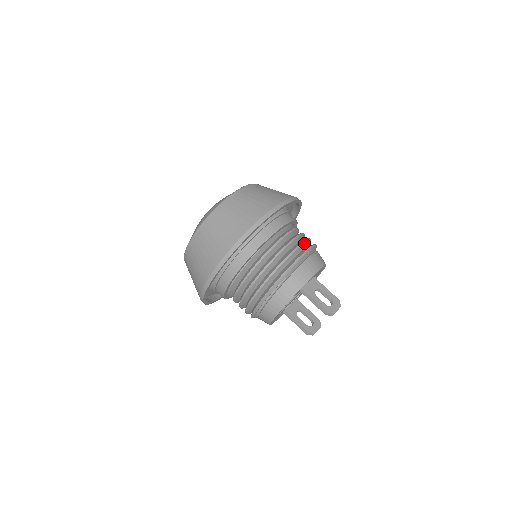
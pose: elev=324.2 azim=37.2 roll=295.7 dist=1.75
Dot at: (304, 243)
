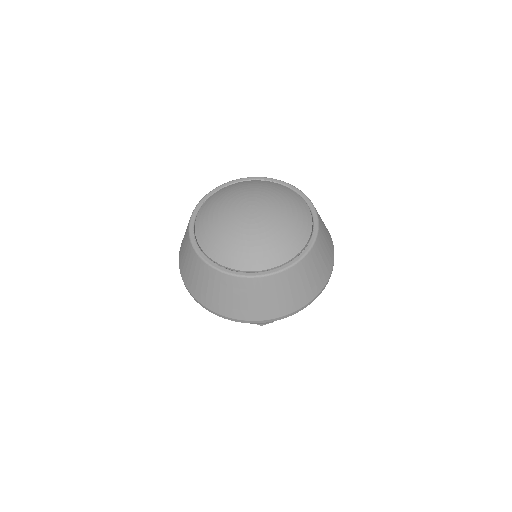
Dot at: occluded
